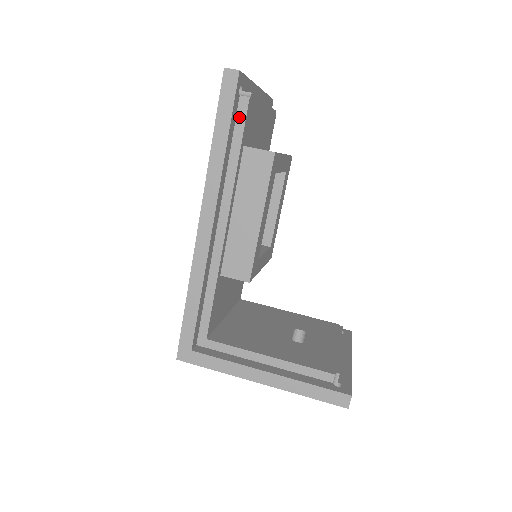
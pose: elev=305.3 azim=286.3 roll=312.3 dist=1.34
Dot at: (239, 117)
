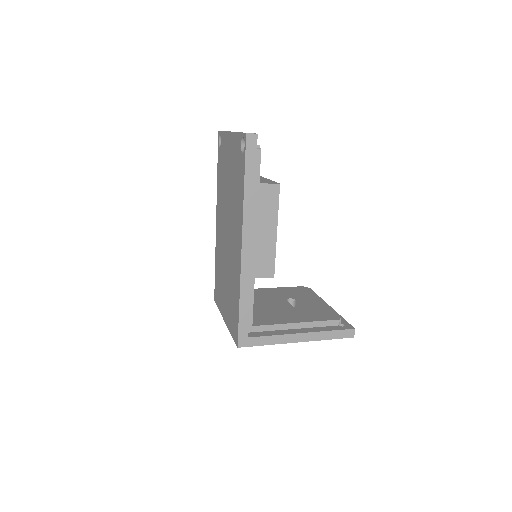
Dot at: occluded
